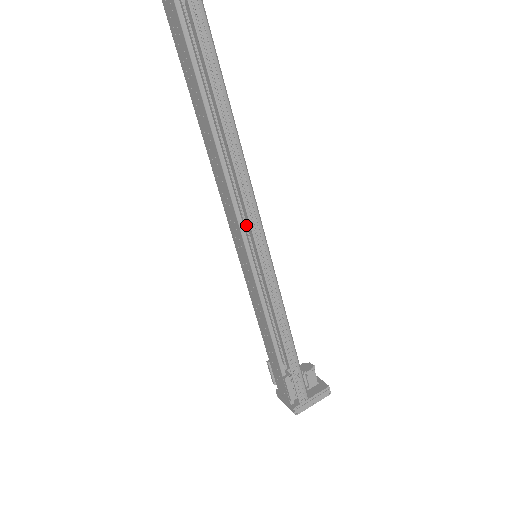
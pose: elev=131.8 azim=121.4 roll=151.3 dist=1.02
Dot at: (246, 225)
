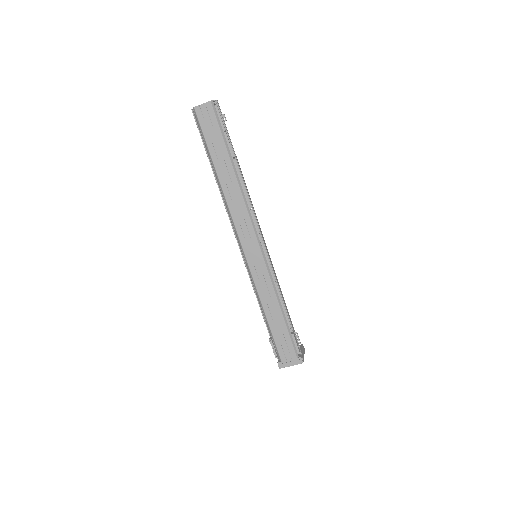
Dot at: occluded
